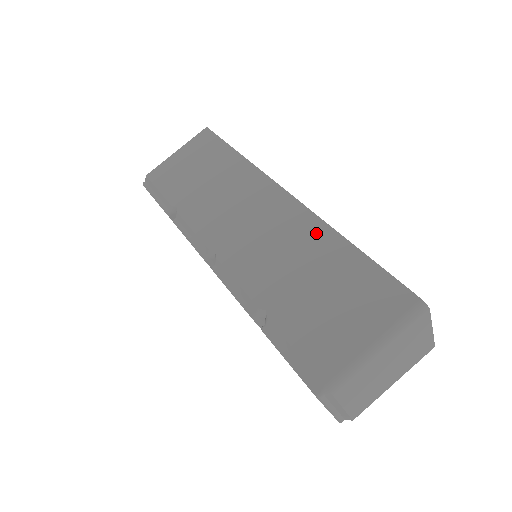
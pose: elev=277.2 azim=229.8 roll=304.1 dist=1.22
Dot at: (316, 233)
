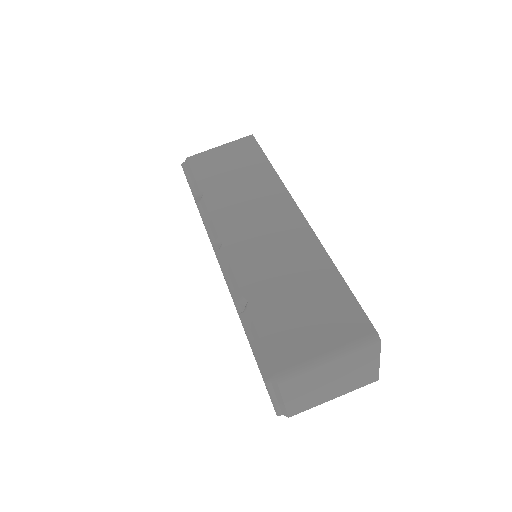
Dot at: (312, 252)
